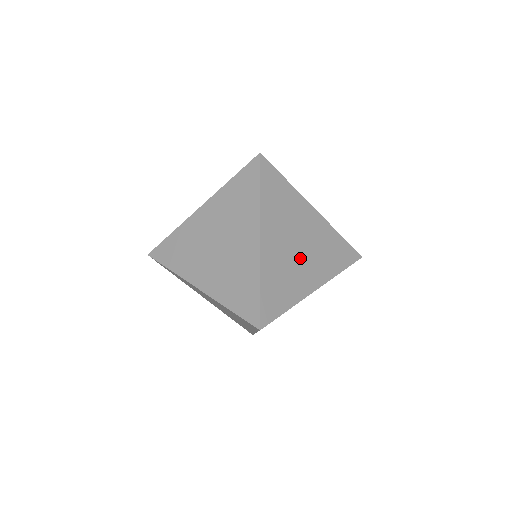
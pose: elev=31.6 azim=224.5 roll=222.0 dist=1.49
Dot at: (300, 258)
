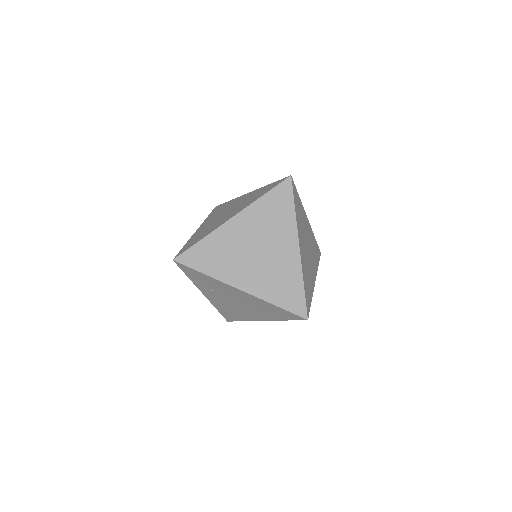
Dot at: occluded
